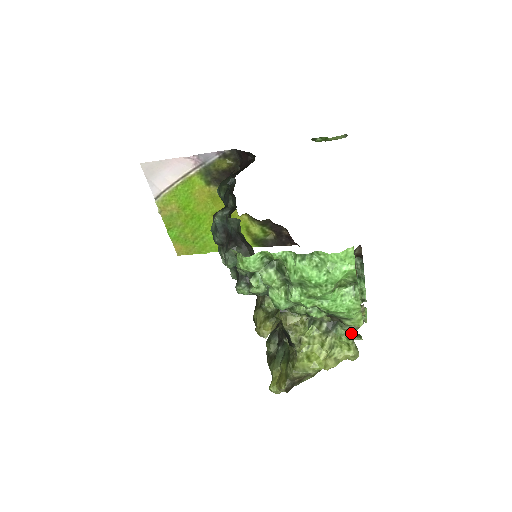
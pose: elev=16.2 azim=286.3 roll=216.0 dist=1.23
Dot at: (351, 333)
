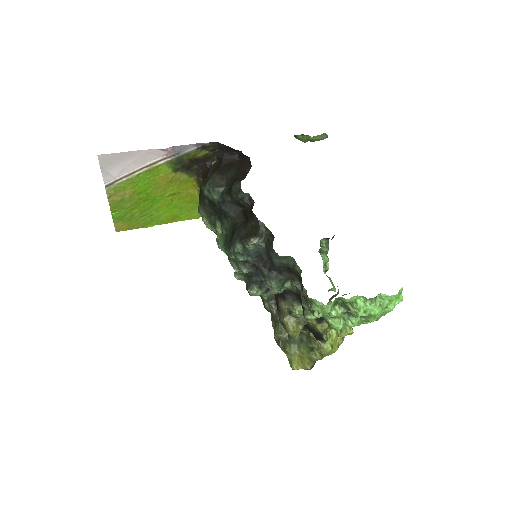
Dot at: occluded
